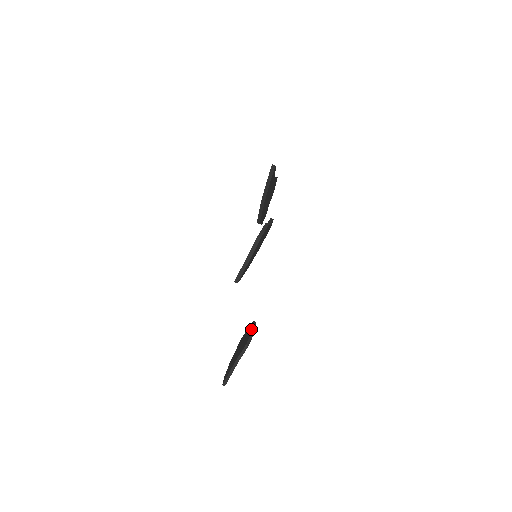
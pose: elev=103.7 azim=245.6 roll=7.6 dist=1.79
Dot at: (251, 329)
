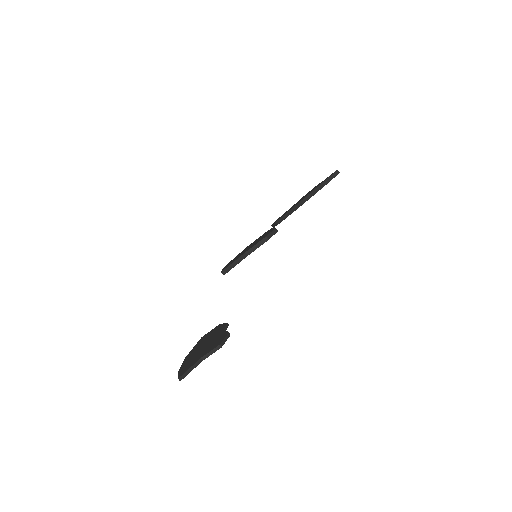
Dot at: (225, 330)
